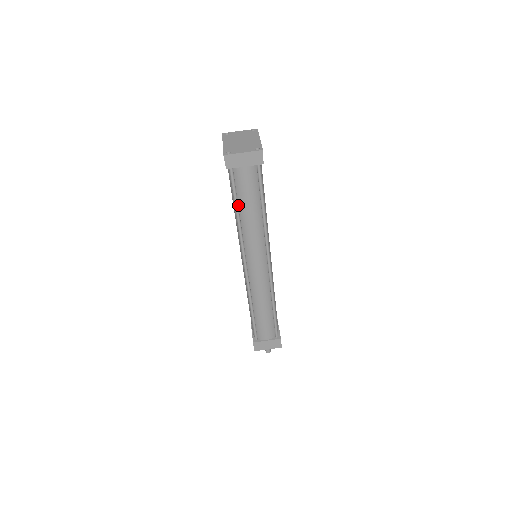
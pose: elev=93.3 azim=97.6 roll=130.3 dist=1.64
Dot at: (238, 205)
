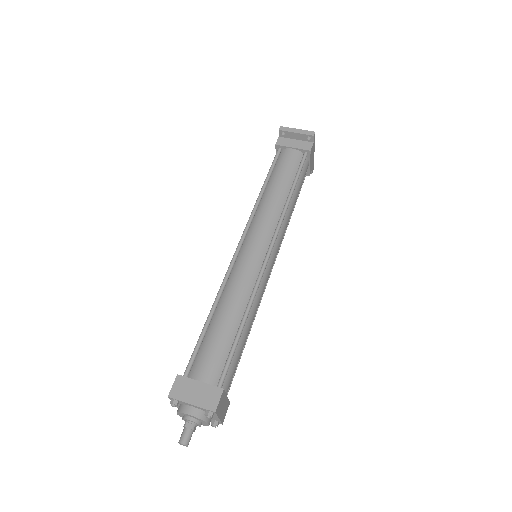
Dot at: (268, 182)
